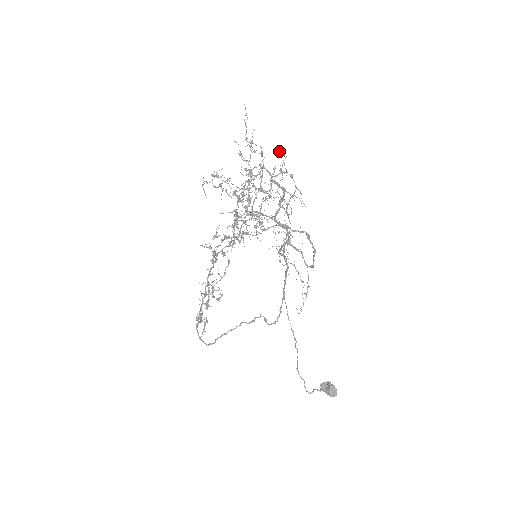
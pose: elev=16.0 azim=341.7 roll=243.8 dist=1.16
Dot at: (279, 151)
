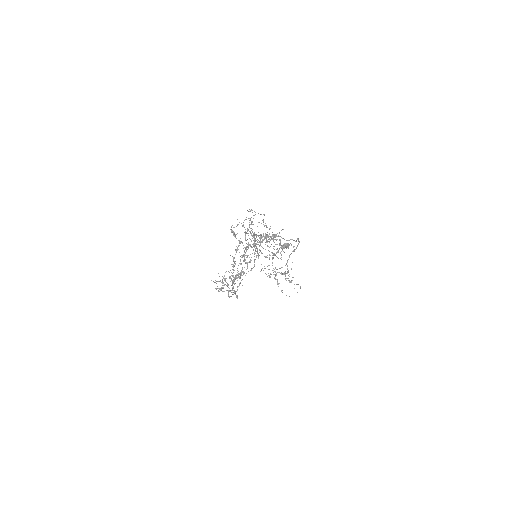
Dot at: occluded
